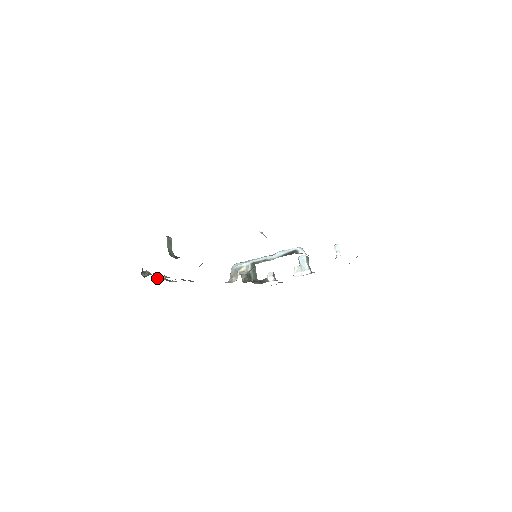
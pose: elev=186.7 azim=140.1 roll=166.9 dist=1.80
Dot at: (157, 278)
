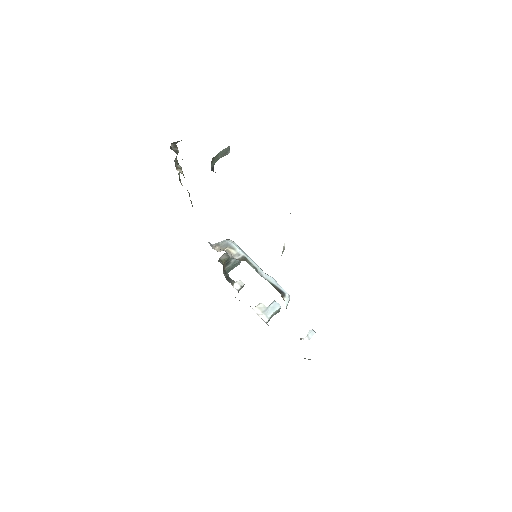
Dot at: (176, 164)
